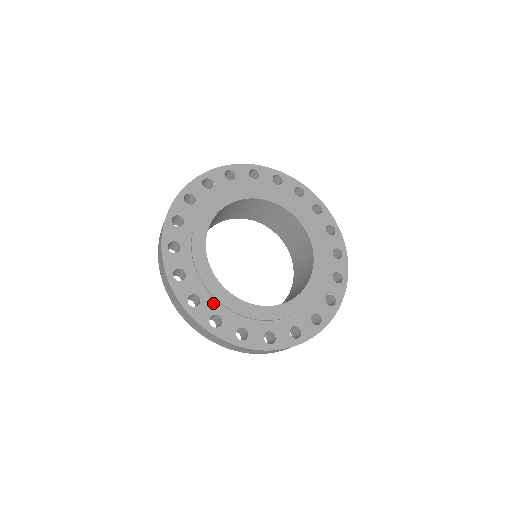
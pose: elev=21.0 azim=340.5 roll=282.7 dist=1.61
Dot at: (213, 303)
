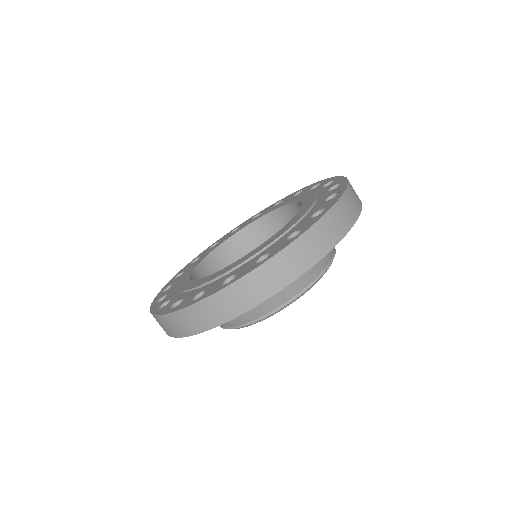
Dot at: (181, 296)
